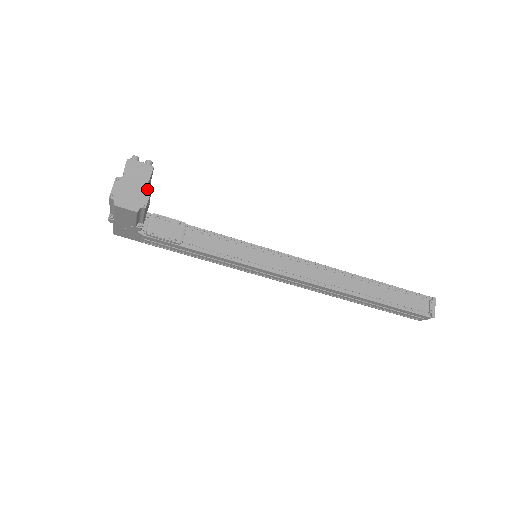
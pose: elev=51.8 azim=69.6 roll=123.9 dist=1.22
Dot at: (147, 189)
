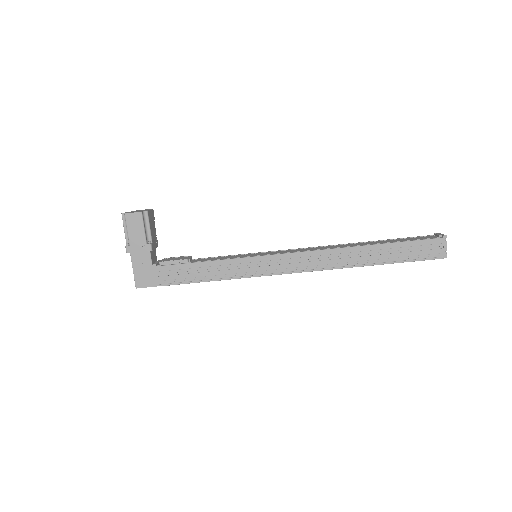
Dot at: occluded
